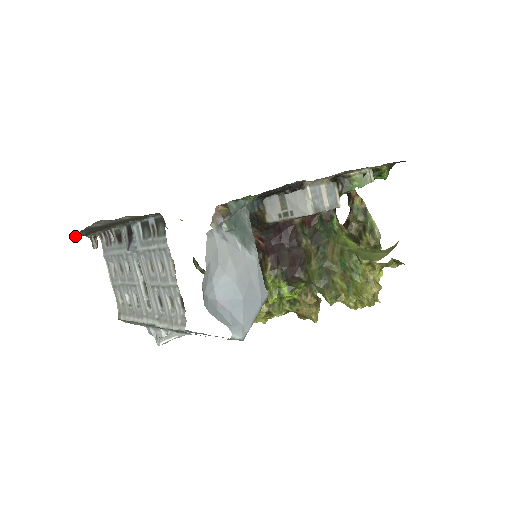
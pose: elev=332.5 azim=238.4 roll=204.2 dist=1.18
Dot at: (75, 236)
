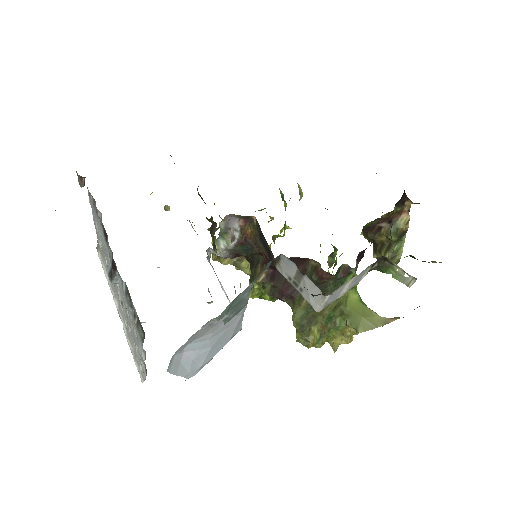
Dot at: occluded
